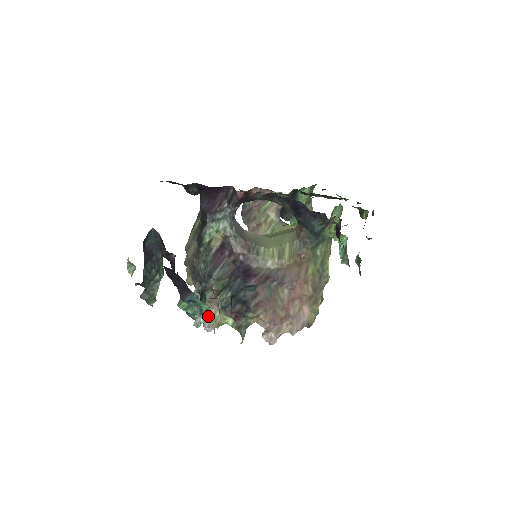
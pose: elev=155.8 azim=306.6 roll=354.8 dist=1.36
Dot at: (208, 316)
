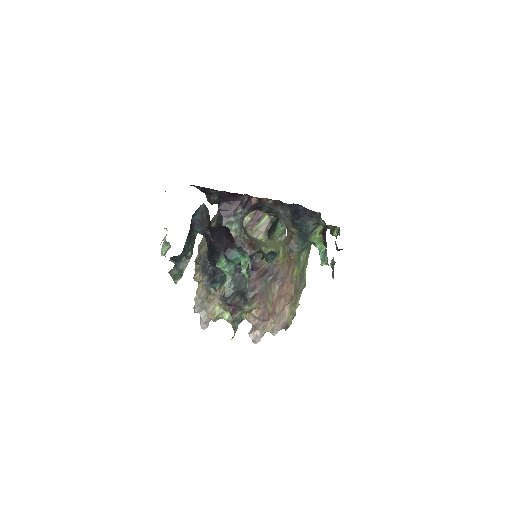
Dot at: (207, 312)
